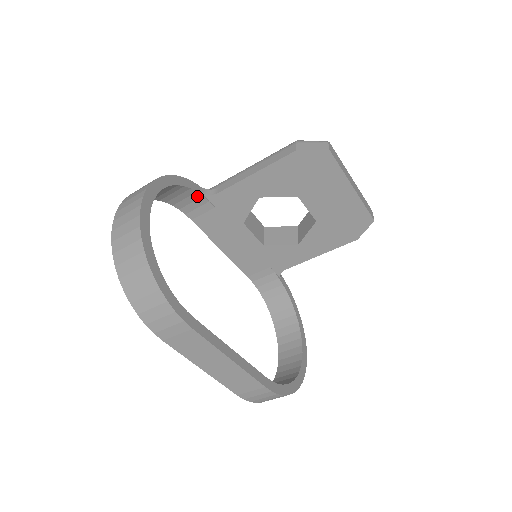
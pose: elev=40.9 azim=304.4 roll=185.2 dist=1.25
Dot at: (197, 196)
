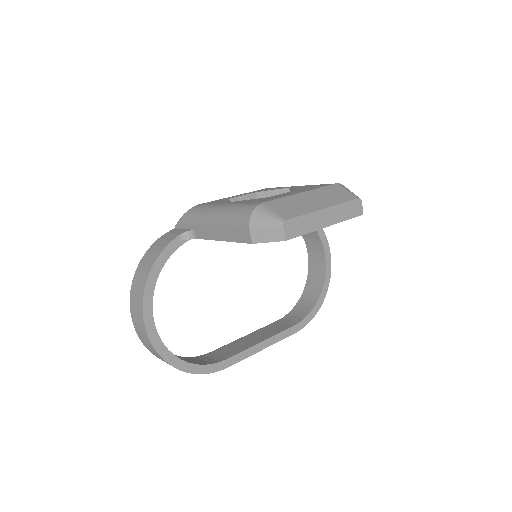
Dot at: (181, 244)
